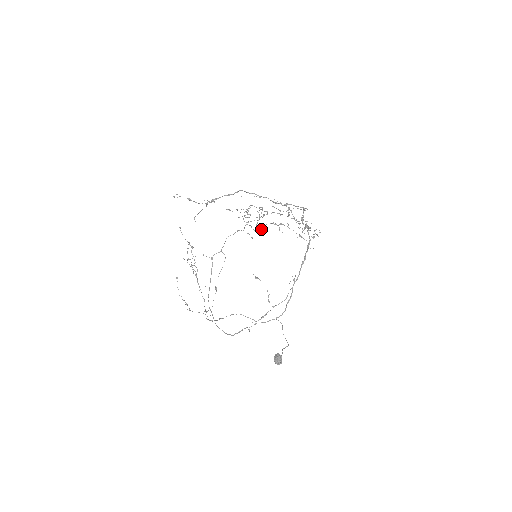
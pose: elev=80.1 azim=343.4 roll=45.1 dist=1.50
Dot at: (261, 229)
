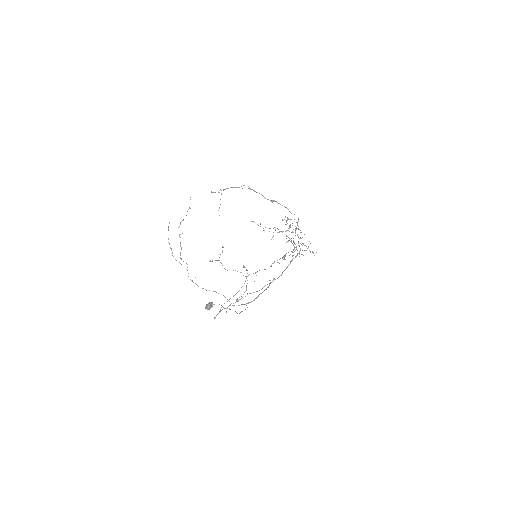
Dot at: occluded
